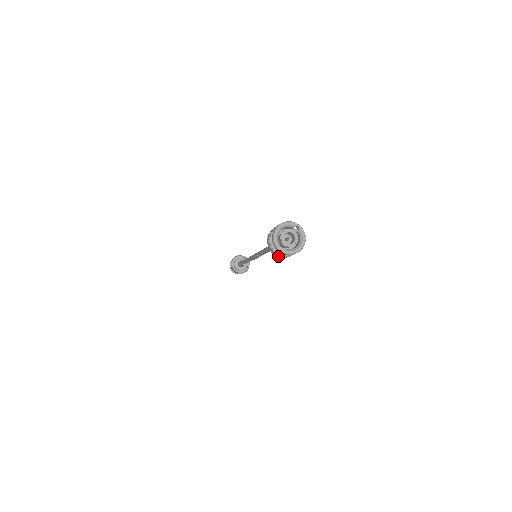
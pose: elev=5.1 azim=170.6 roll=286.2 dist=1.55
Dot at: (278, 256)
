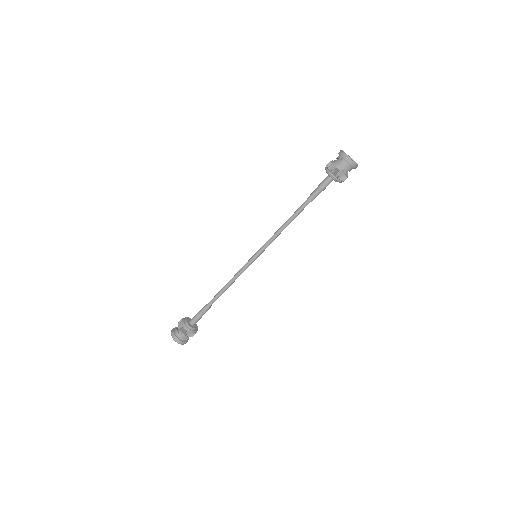
Dot at: (332, 171)
